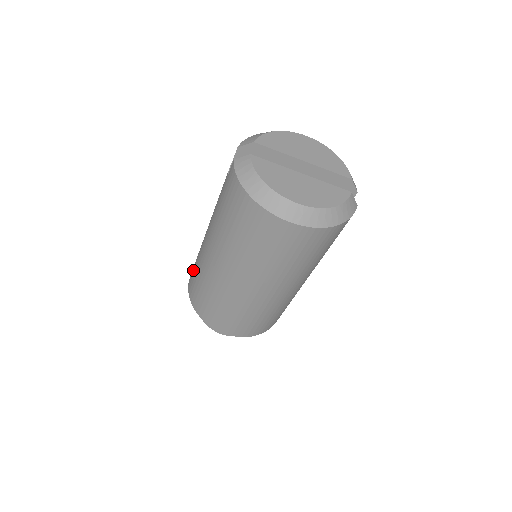
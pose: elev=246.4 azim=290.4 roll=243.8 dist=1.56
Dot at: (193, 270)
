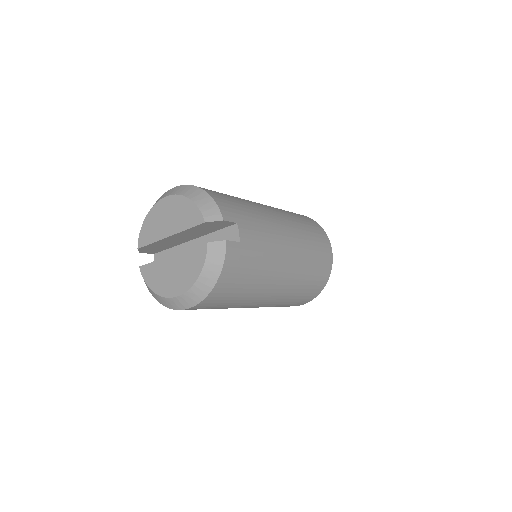
Dot at: occluded
